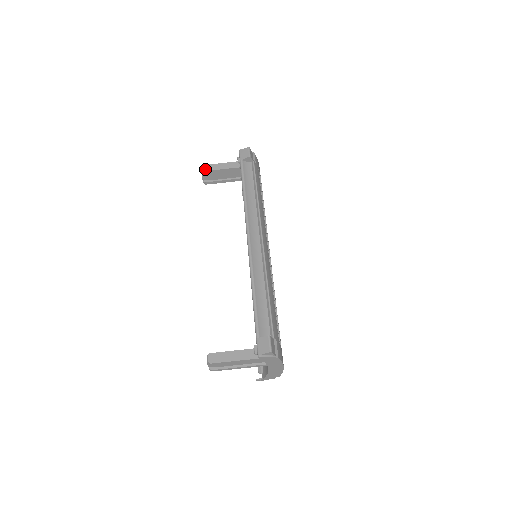
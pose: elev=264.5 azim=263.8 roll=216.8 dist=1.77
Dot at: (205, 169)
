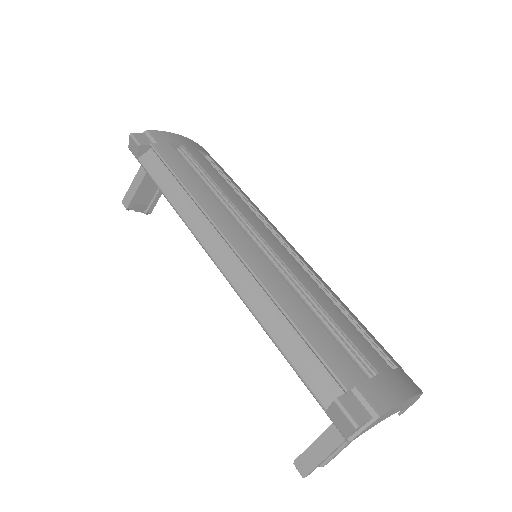
Dot at: (126, 204)
